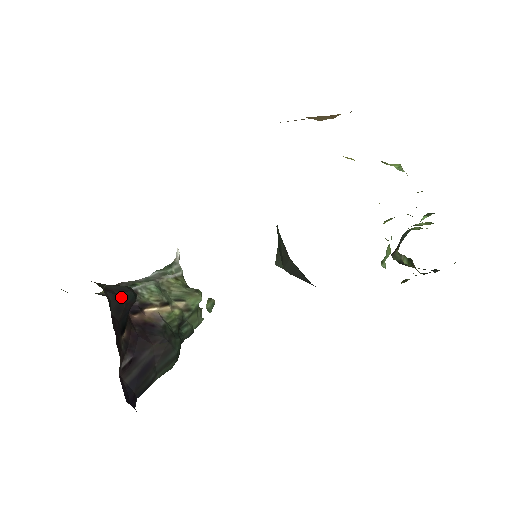
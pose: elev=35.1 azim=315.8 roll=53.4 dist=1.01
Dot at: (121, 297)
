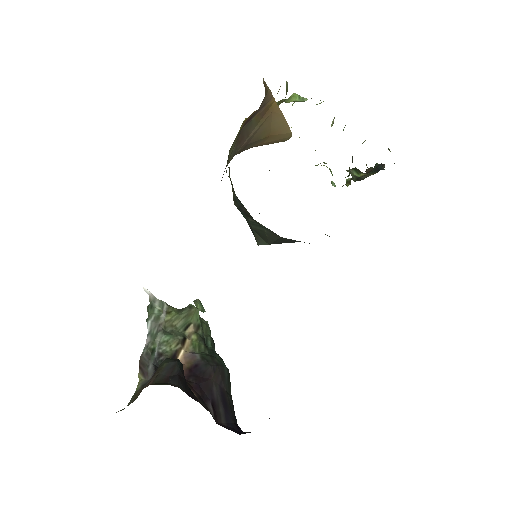
Dot at: (178, 375)
